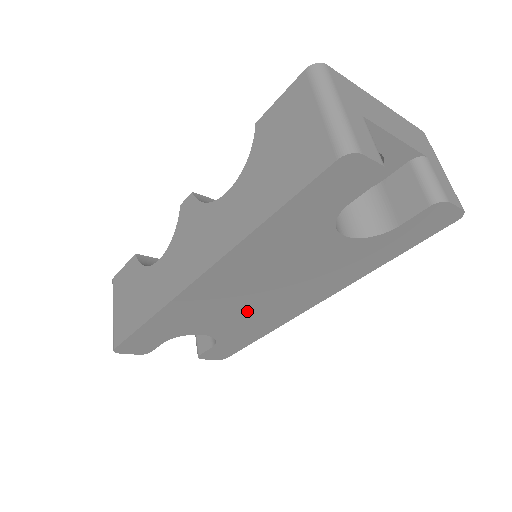
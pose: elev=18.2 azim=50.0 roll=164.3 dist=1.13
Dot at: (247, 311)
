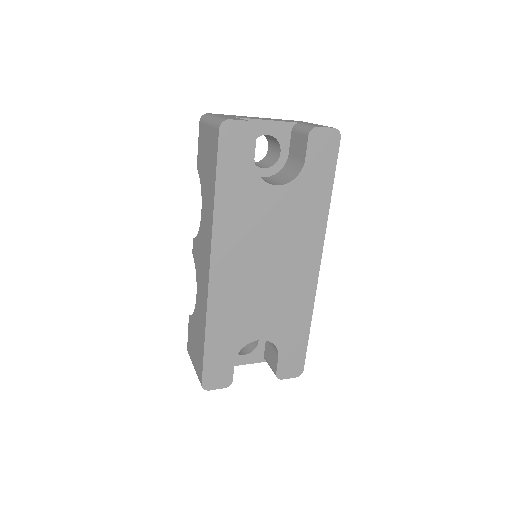
Dot at: (272, 295)
